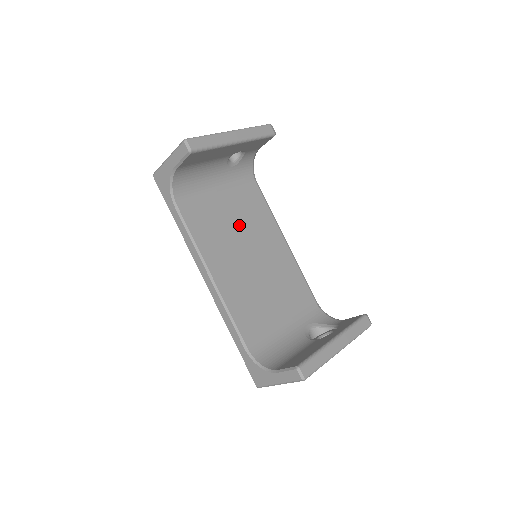
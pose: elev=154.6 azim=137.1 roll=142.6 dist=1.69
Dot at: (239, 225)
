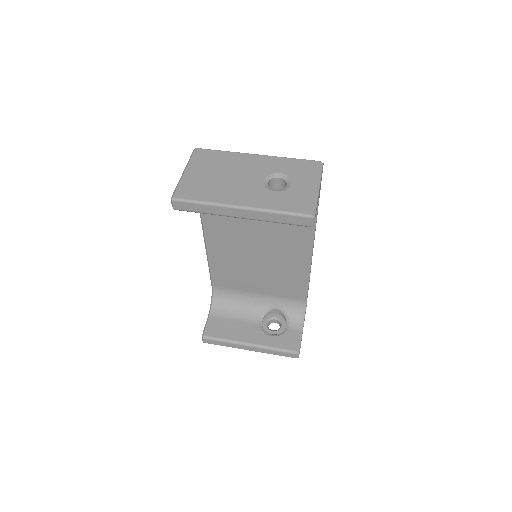
Dot at: (260, 228)
